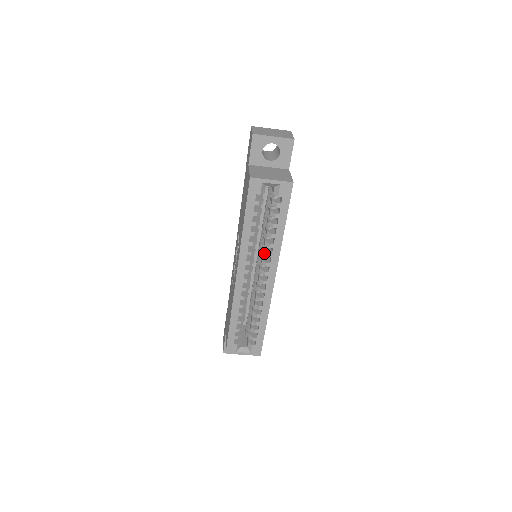
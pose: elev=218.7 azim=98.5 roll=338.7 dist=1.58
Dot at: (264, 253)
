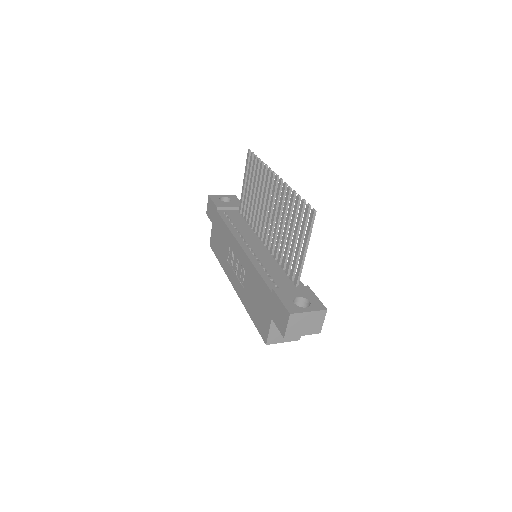
Dot at: occluded
